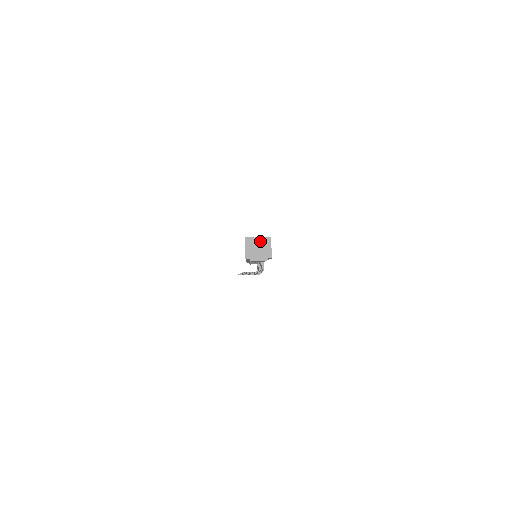
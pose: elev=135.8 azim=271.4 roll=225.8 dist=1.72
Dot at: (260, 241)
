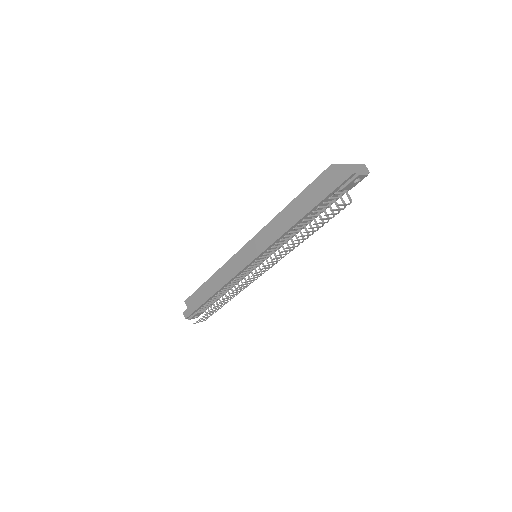
Dot at: (343, 167)
